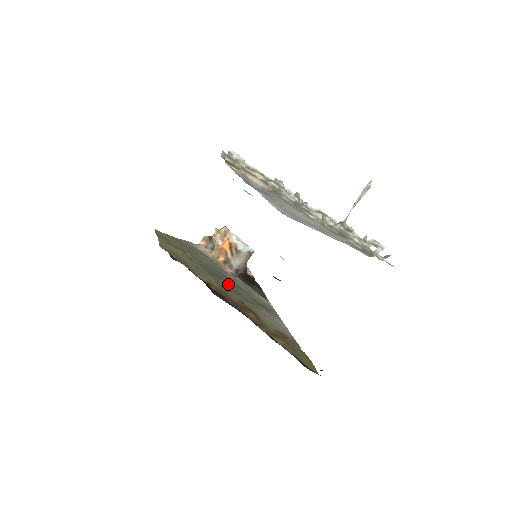
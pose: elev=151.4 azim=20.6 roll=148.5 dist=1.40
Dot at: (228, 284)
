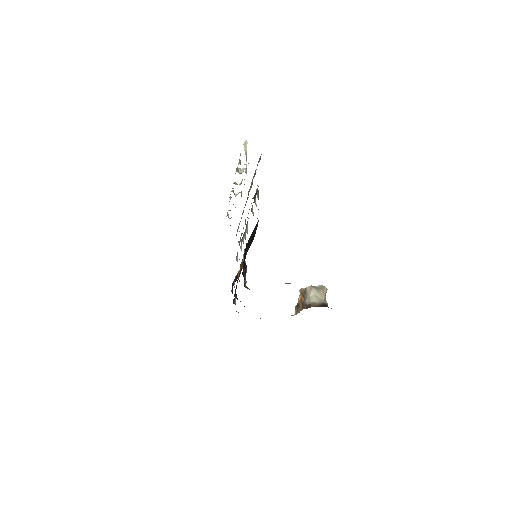
Dot at: occluded
